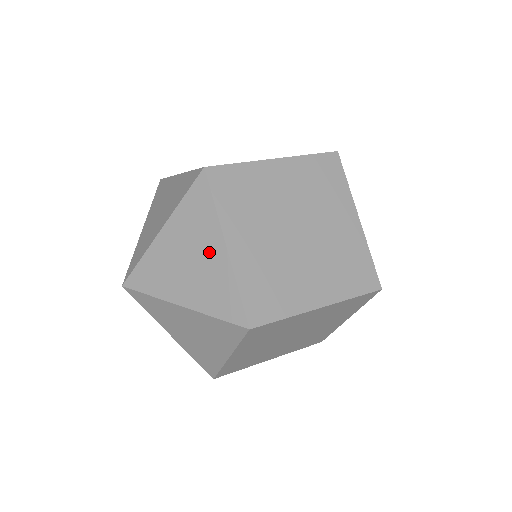
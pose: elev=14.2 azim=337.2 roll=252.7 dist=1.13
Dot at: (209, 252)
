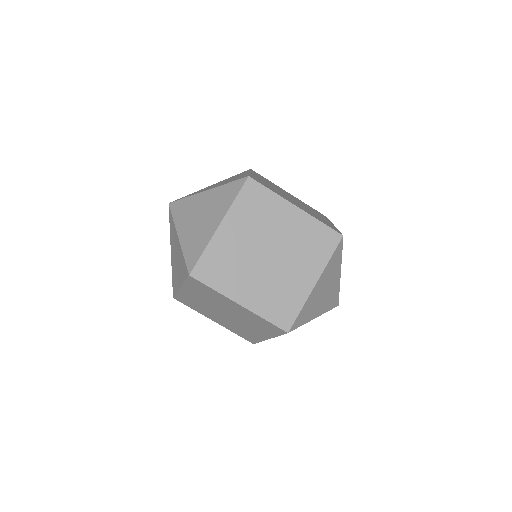
Dot at: (211, 221)
